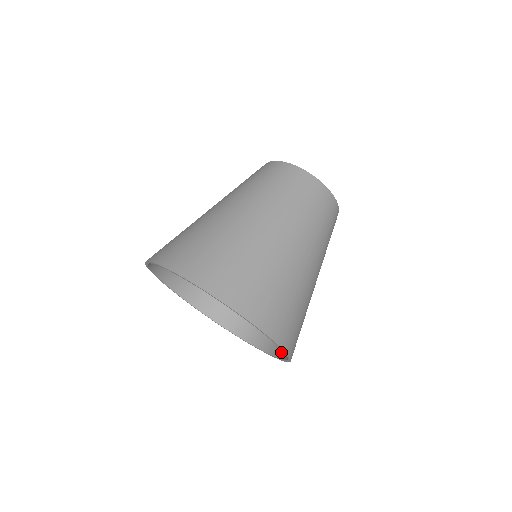
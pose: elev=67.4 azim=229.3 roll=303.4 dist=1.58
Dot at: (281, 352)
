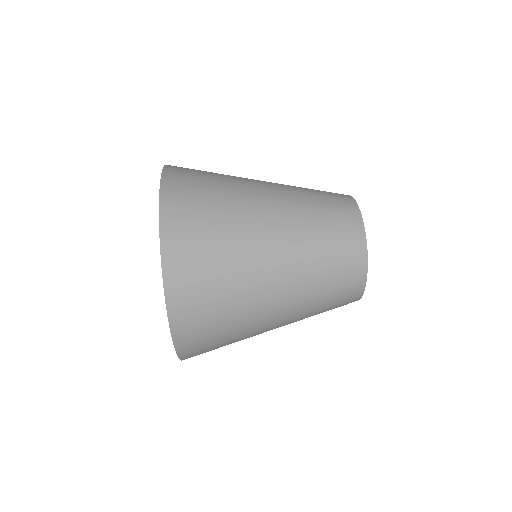
Dot at: occluded
